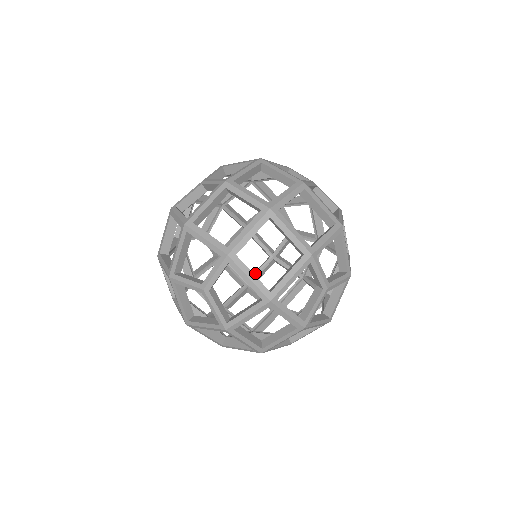
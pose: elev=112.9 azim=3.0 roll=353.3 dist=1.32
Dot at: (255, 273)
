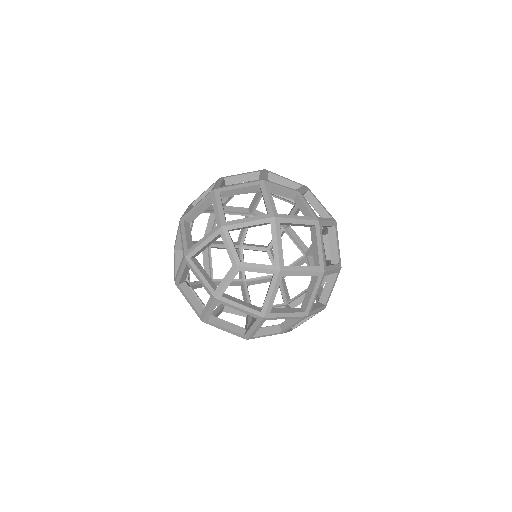
Dot at: (281, 294)
